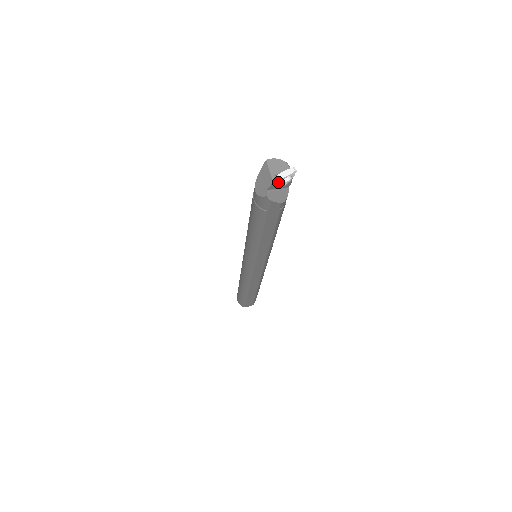
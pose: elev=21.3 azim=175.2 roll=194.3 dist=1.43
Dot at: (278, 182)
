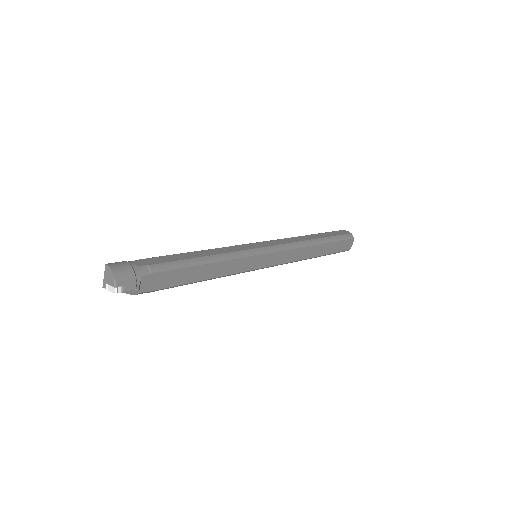
Dot at: occluded
